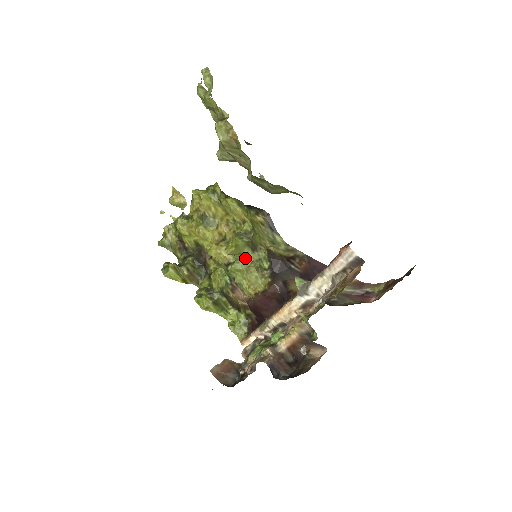
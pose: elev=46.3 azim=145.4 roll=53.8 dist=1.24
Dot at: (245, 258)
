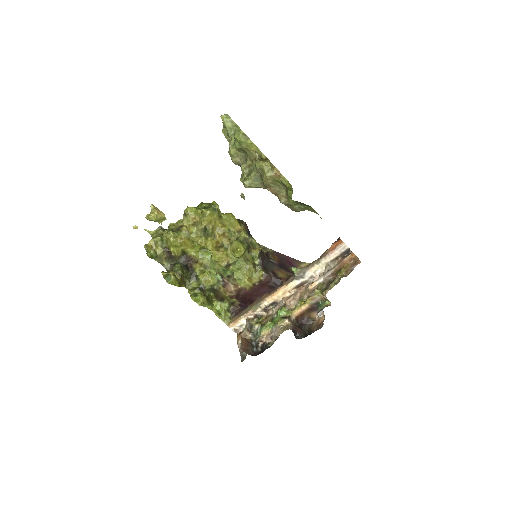
Dot at: (244, 259)
